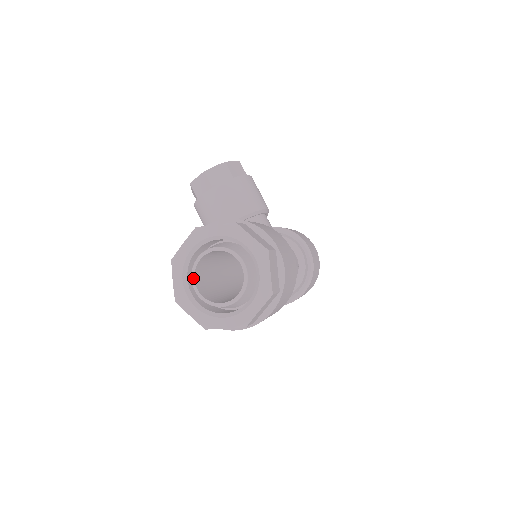
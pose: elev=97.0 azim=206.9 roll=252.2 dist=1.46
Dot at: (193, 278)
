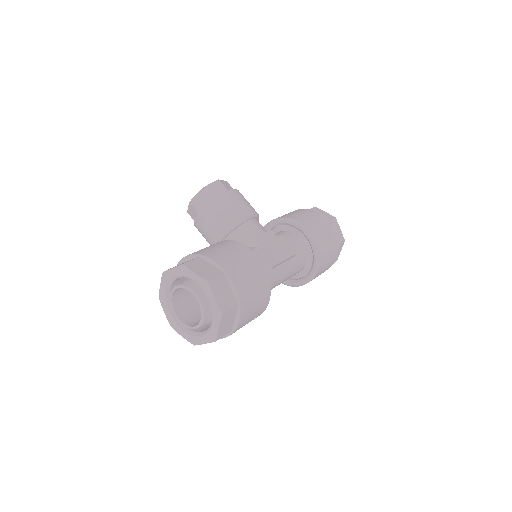
Dot at: (173, 310)
